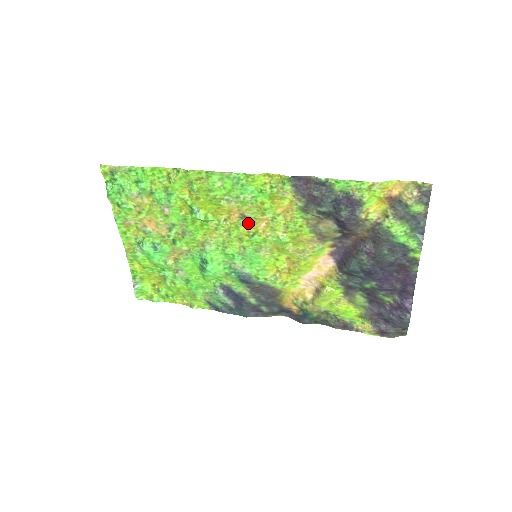
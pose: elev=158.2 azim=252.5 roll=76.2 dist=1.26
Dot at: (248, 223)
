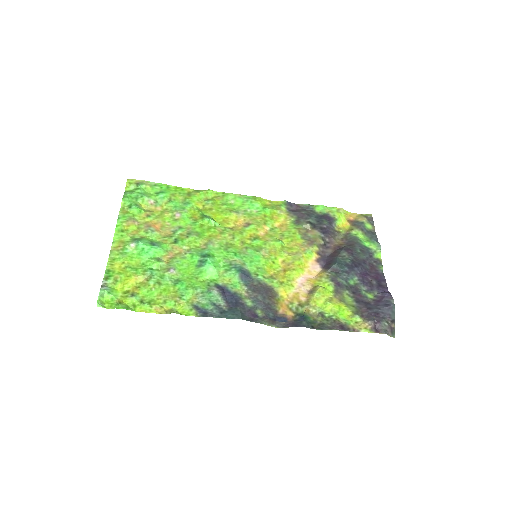
Dot at: (251, 229)
